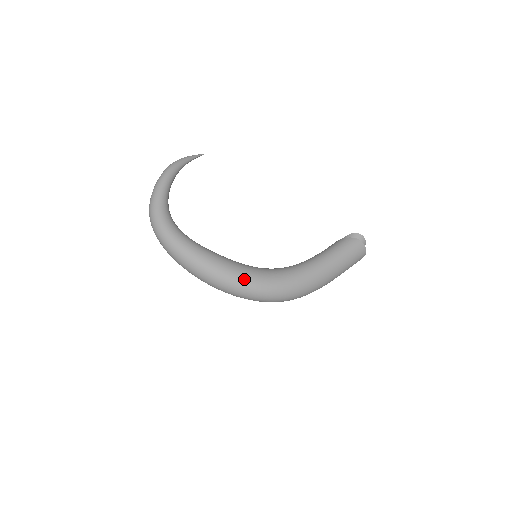
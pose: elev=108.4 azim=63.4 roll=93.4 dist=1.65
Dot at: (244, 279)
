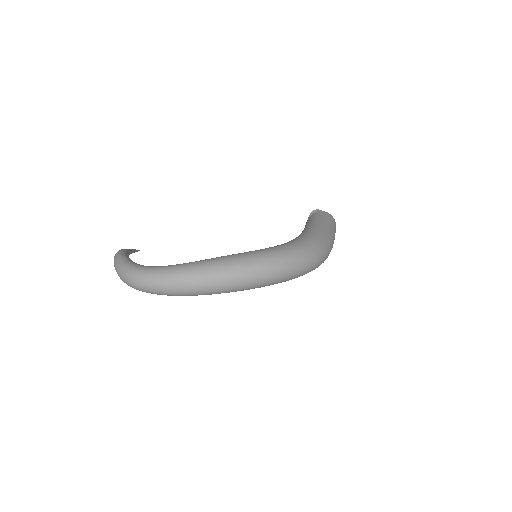
Dot at: (264, 252)
